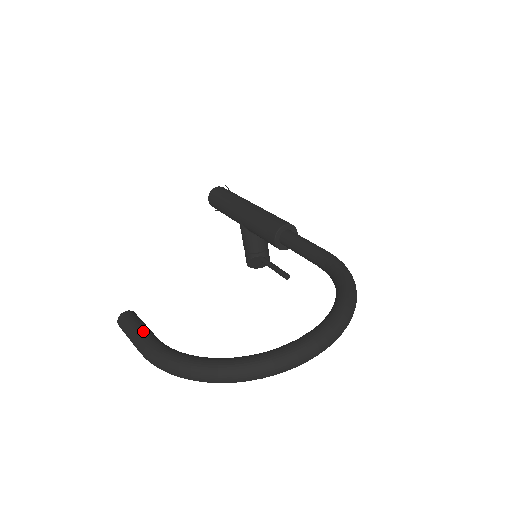
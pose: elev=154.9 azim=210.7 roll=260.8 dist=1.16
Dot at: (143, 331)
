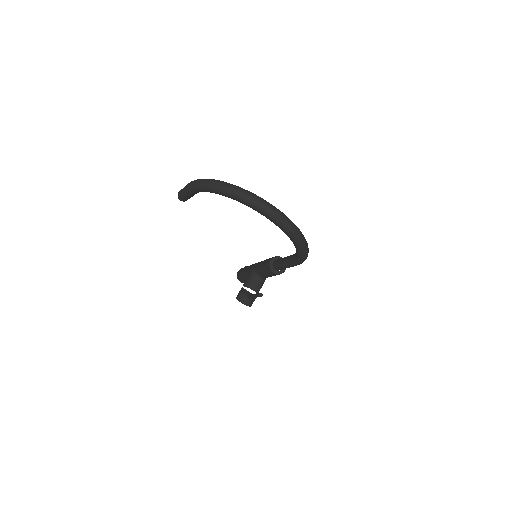
Dot at: occluded
